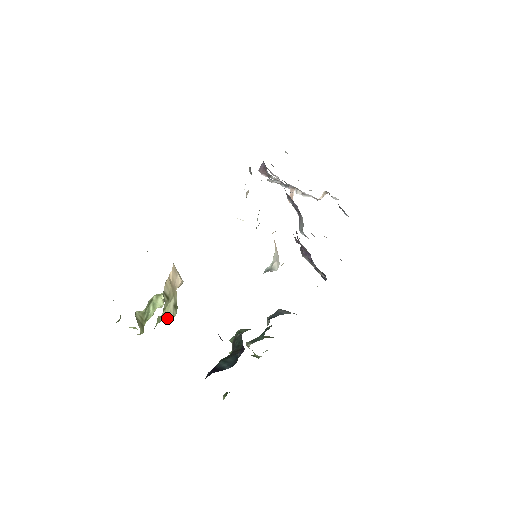
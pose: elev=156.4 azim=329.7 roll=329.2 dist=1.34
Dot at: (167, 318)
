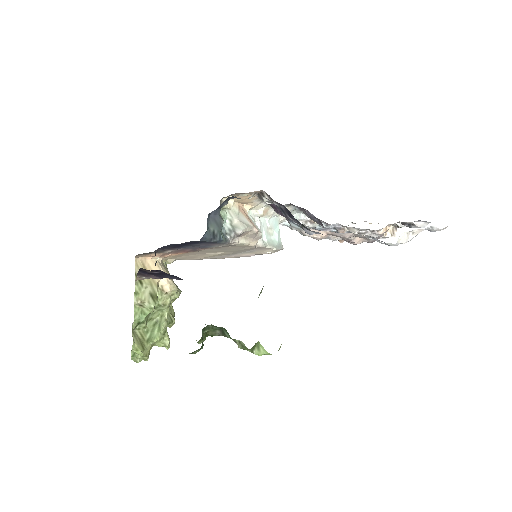
Dot at: (146, 311)
